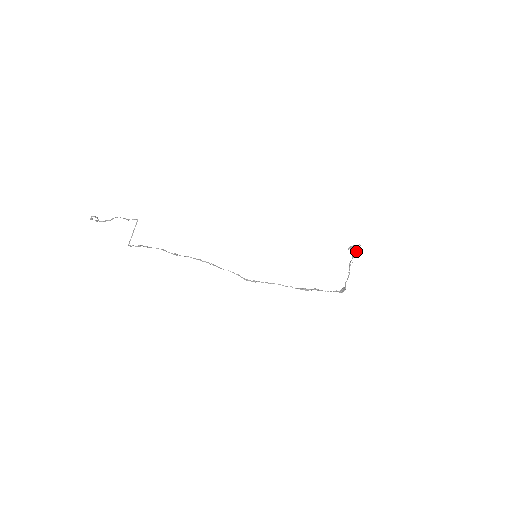
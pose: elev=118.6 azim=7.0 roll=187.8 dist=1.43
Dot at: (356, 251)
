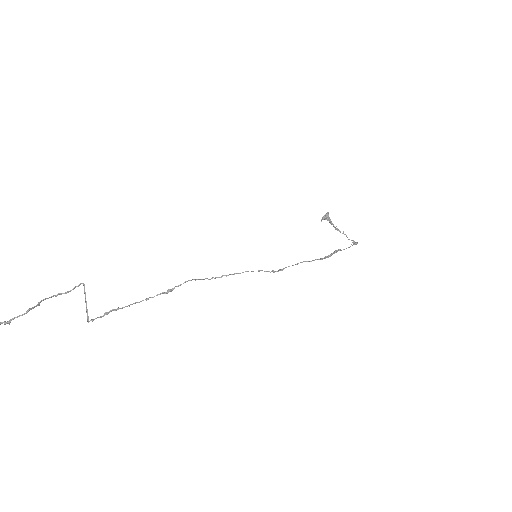
Dot at: (329, 219)
